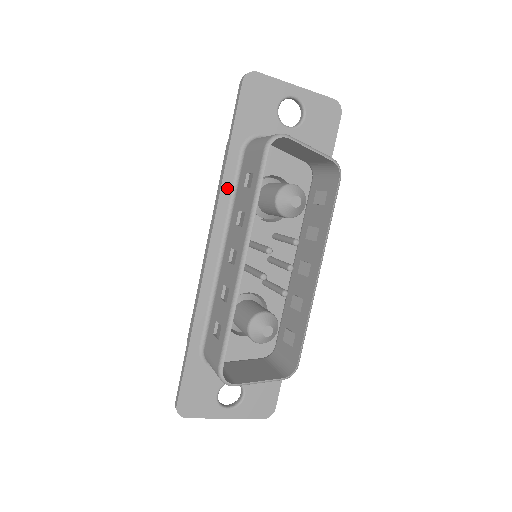
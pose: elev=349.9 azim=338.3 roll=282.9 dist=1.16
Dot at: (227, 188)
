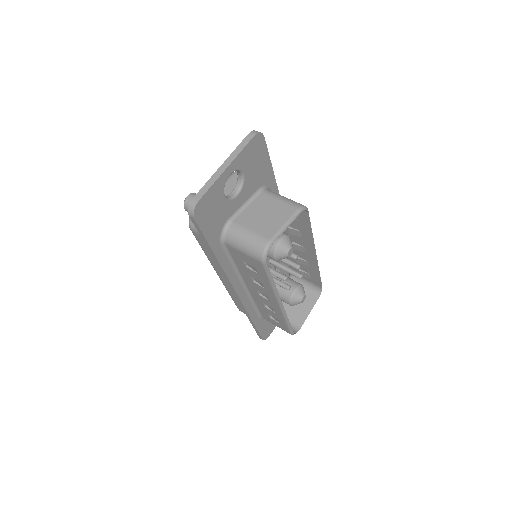
Dot at: (227, 267)
